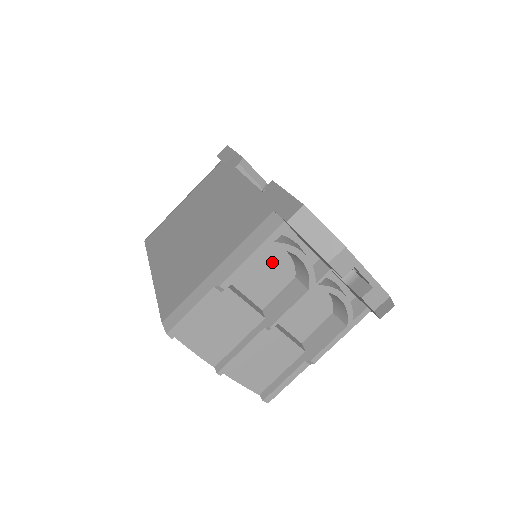
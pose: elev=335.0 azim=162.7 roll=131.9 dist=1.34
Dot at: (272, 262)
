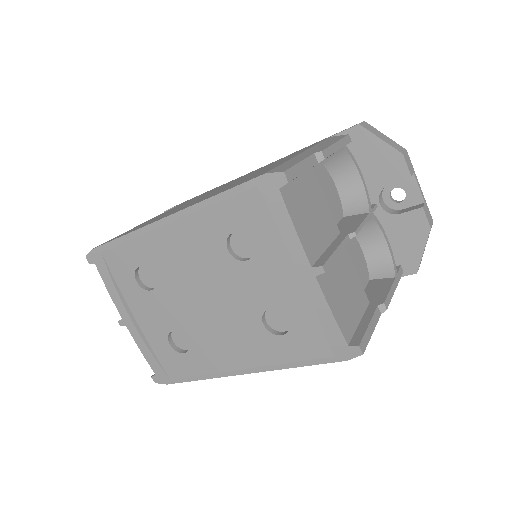
Dot at: (329, 188)
